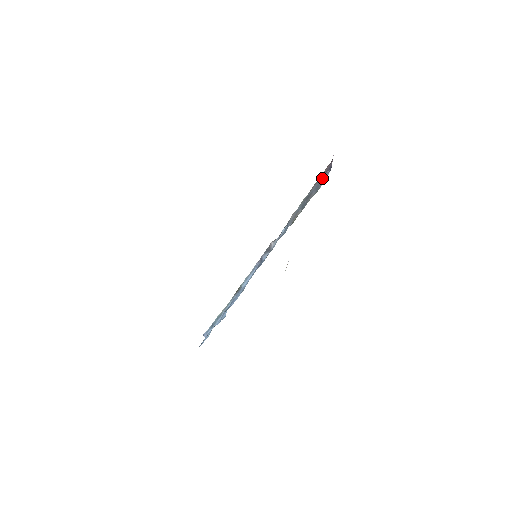
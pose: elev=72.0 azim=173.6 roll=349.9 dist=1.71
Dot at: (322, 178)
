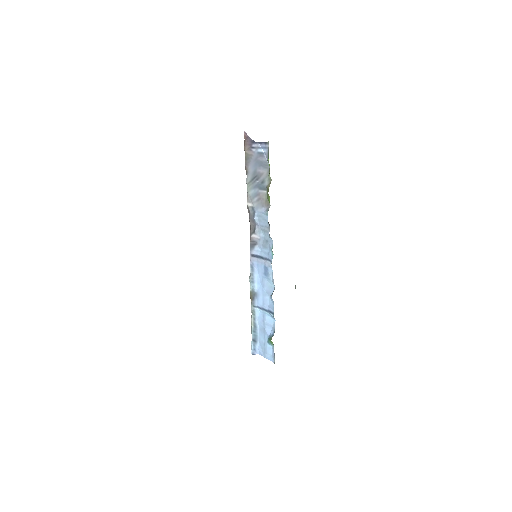
Dot at: (253, 155)
